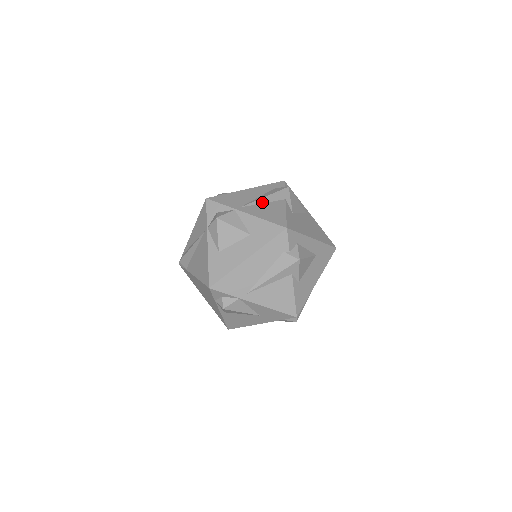
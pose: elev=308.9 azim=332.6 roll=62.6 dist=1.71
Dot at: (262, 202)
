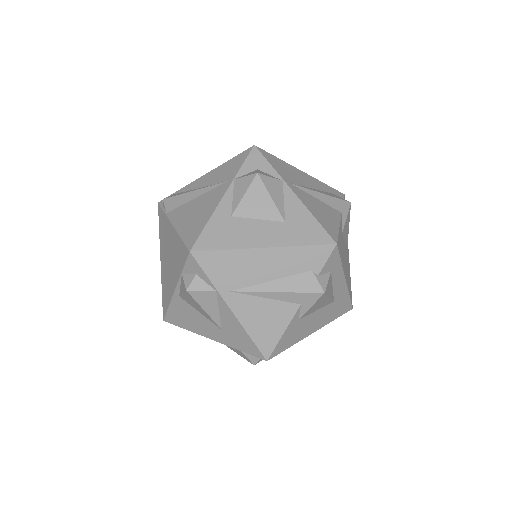
Dot at: (316, 196)
